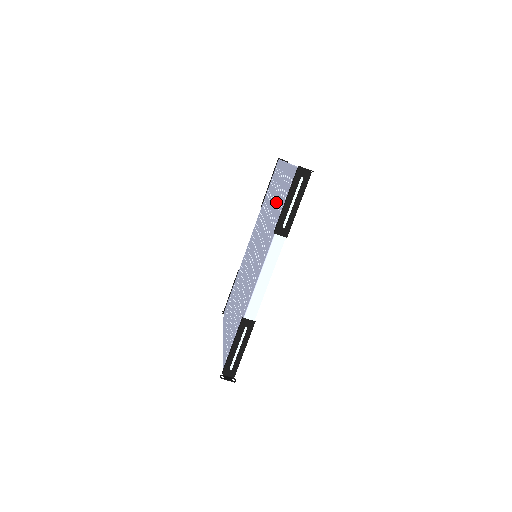
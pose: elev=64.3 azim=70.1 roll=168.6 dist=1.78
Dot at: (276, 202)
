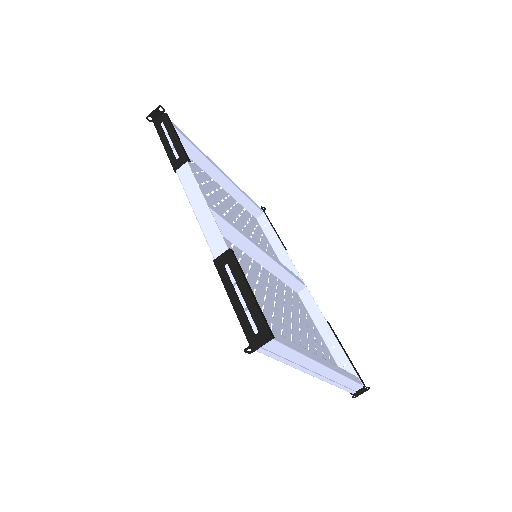
Dot at: (209, 190)
